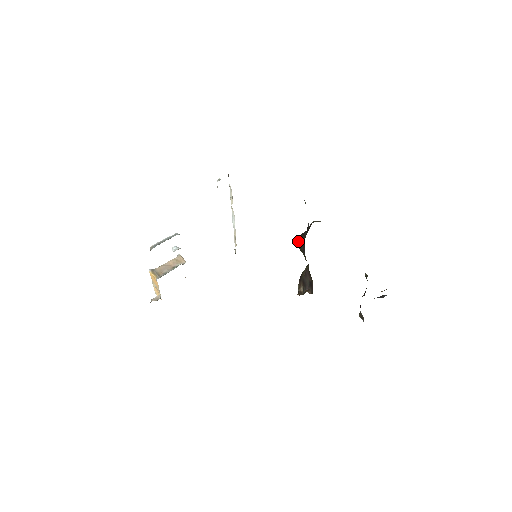
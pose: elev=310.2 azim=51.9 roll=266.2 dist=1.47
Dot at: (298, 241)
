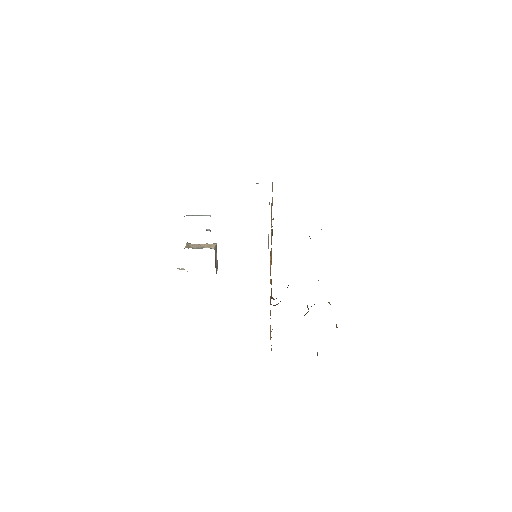
Dot at: occluded
